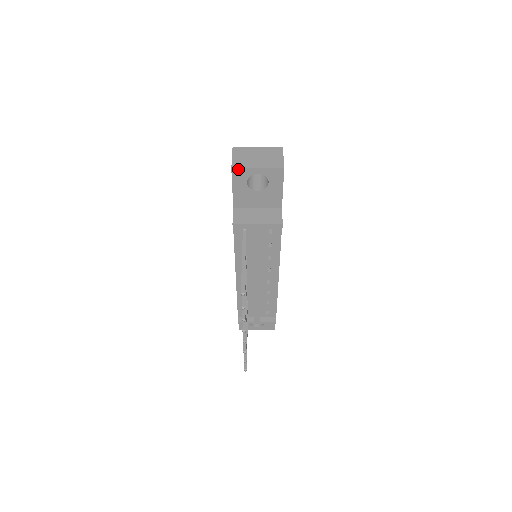
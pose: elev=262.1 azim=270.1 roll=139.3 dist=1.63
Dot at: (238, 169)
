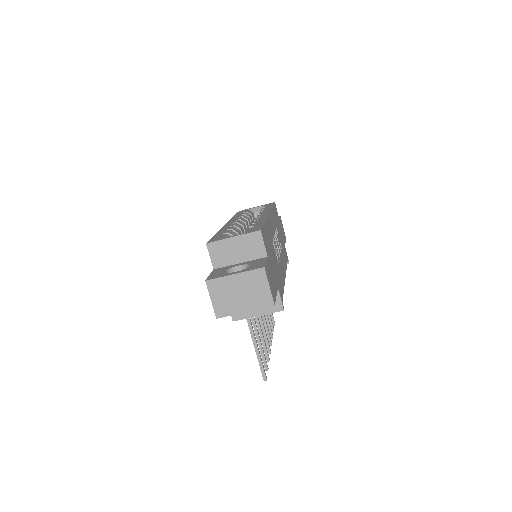
Dot at: (224, 316)
